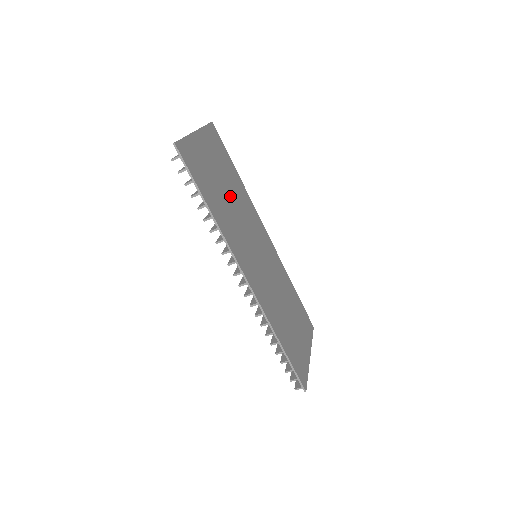
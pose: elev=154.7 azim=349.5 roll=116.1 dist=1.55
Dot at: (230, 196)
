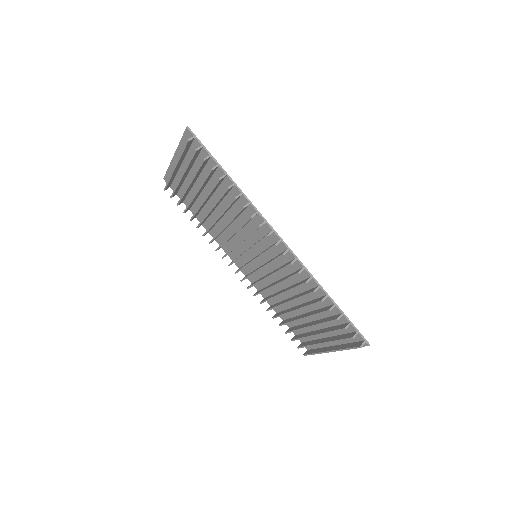
Dot at: (216, 207)
